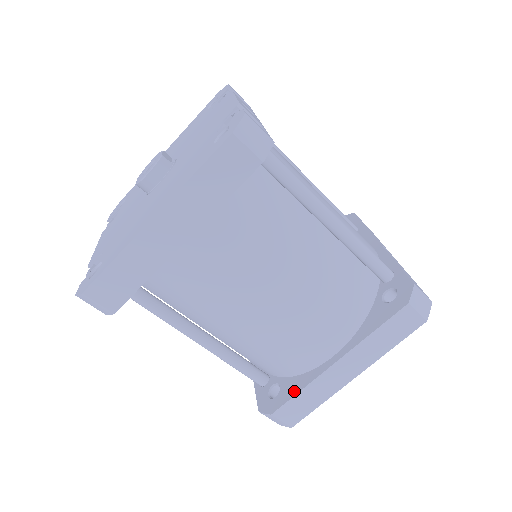
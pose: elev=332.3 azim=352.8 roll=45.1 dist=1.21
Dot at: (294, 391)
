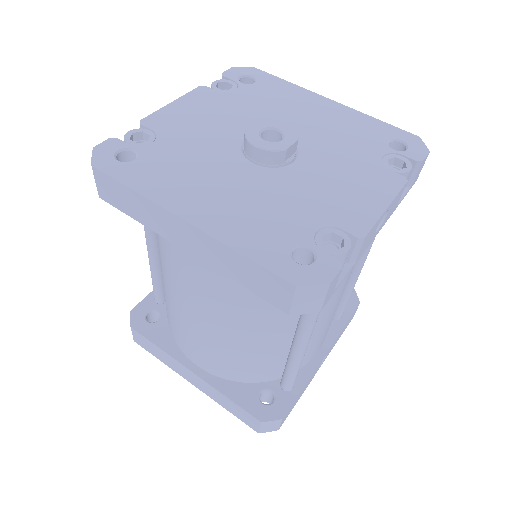
Dot at: (156, 340)
